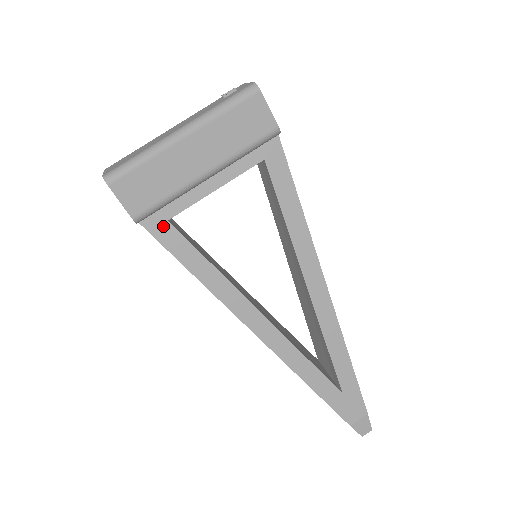
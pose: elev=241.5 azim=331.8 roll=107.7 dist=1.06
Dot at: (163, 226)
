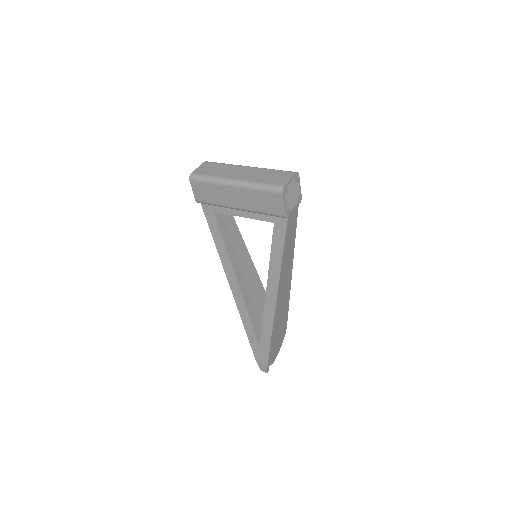
Dot at: (210, 212)
